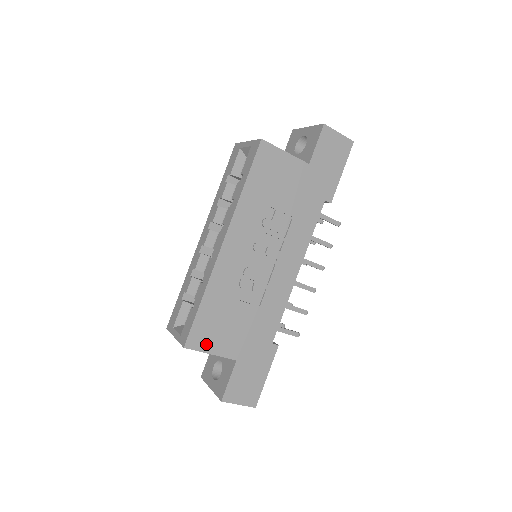
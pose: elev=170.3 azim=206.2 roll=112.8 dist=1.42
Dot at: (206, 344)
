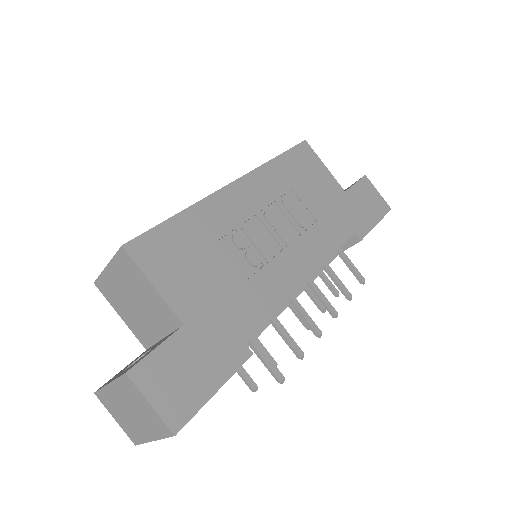
Dot at: (154, 267)
